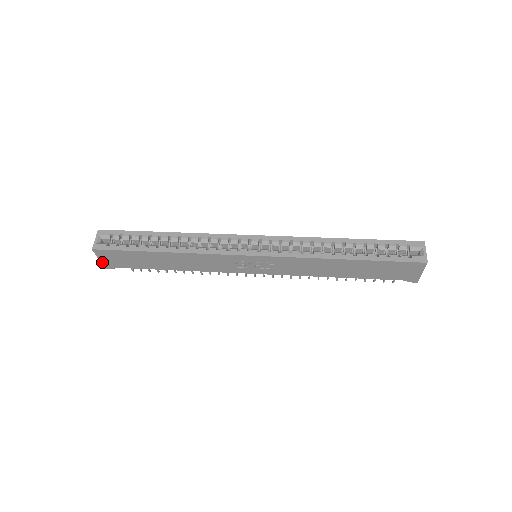
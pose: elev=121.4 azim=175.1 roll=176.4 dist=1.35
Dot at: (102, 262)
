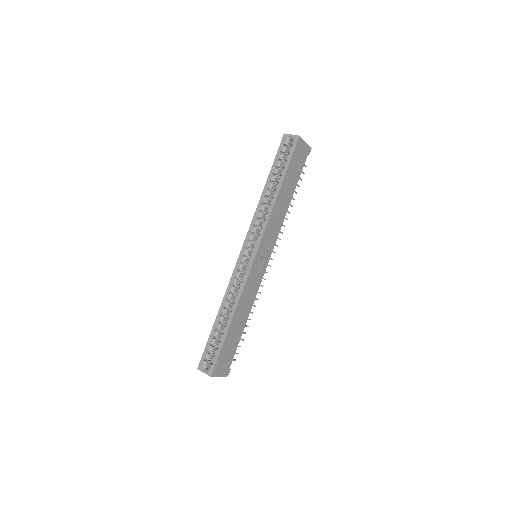
Dot at: (222, 376)
